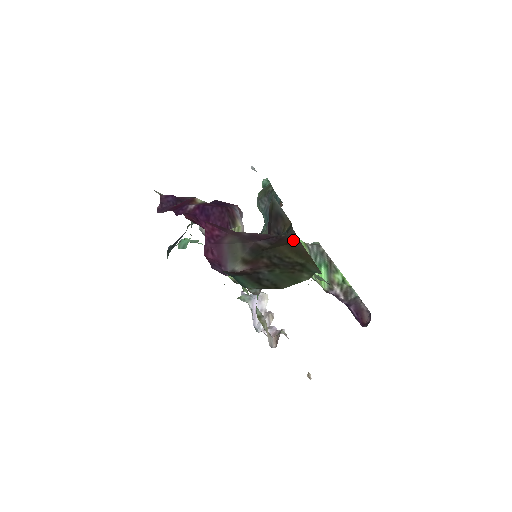
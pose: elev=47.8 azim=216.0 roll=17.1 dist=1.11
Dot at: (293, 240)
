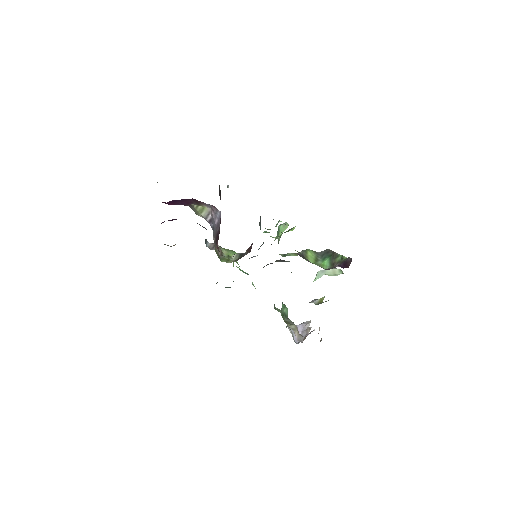
Dot at: occluded
